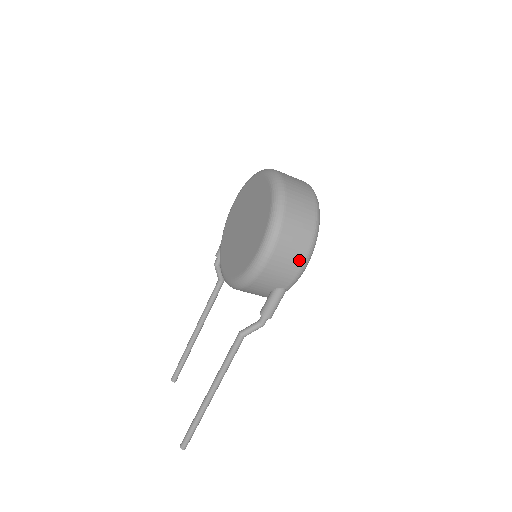
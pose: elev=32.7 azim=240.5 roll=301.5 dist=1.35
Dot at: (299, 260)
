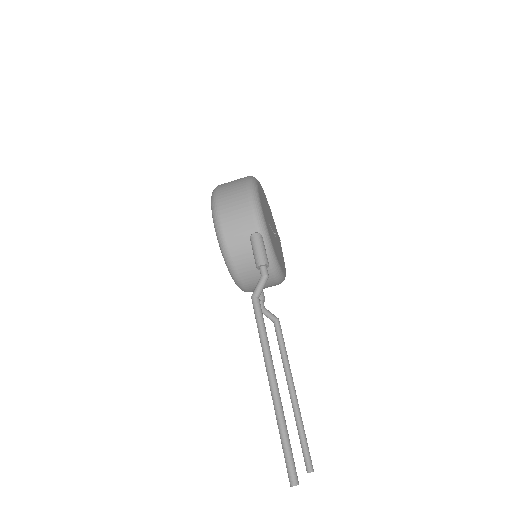
Dot at: (244, 202)
